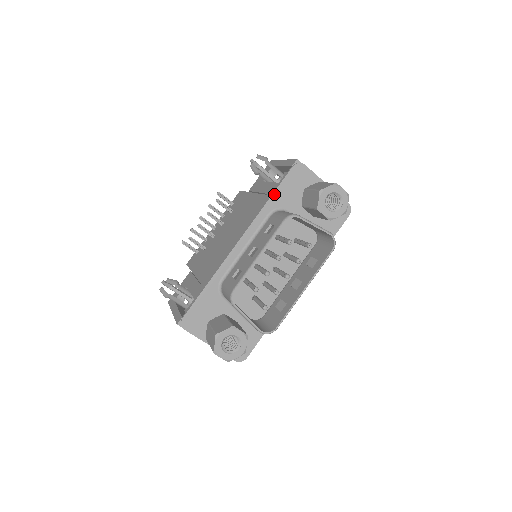
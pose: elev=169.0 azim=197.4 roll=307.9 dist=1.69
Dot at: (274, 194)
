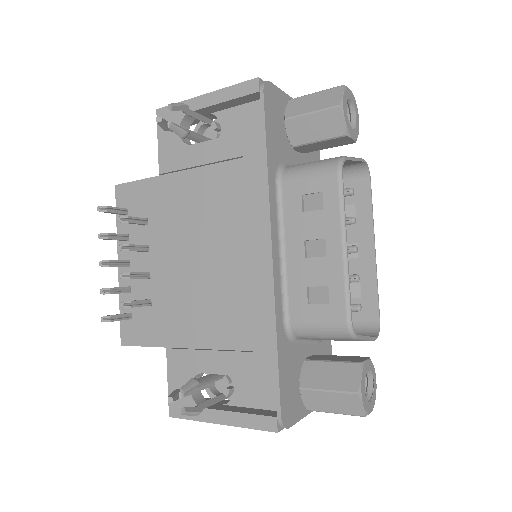
Dot at: (267, 149)
